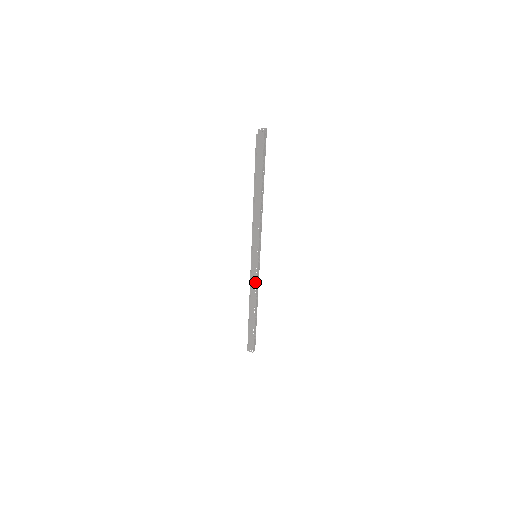
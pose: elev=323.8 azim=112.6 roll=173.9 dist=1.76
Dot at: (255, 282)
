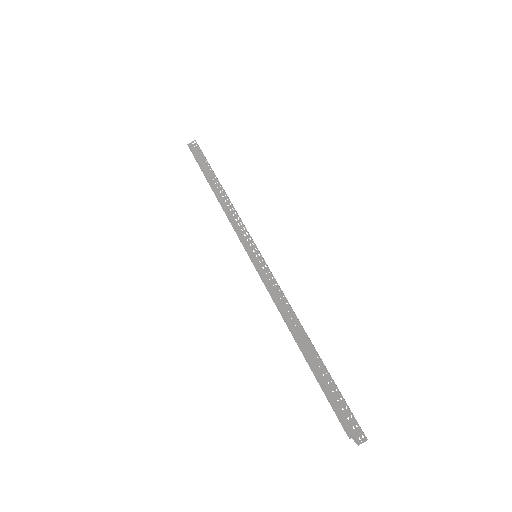
Dot at: occluded
